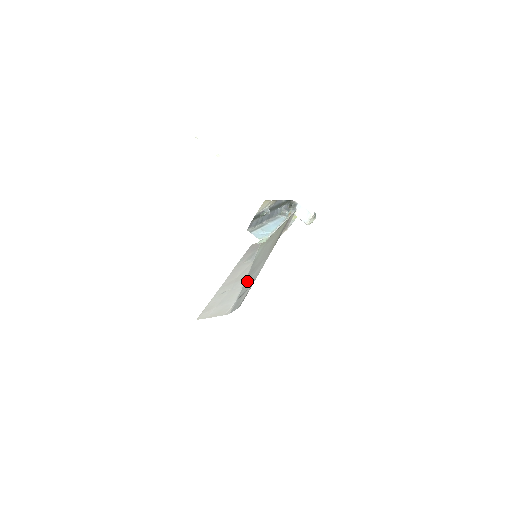
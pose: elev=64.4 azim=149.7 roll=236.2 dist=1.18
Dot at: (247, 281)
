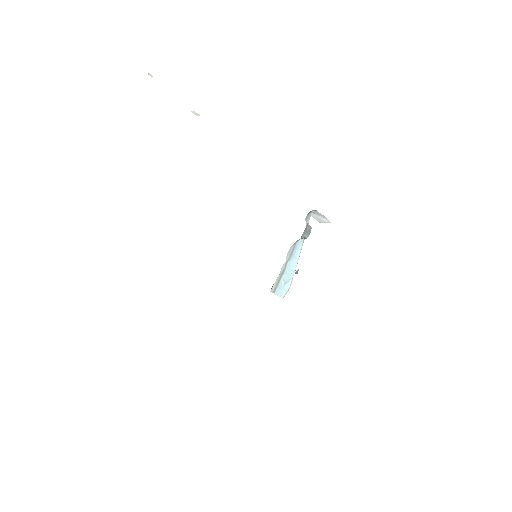
Dot at: occluded
